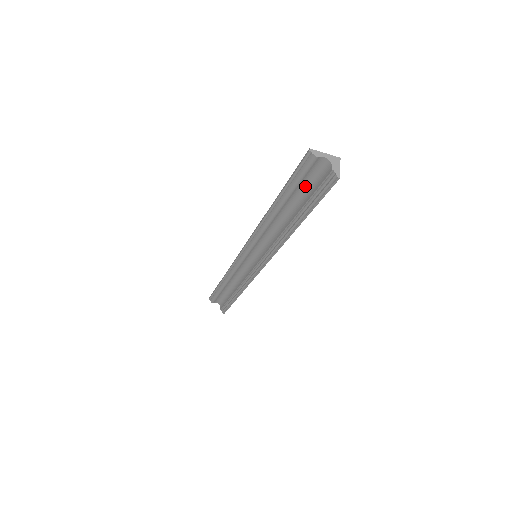
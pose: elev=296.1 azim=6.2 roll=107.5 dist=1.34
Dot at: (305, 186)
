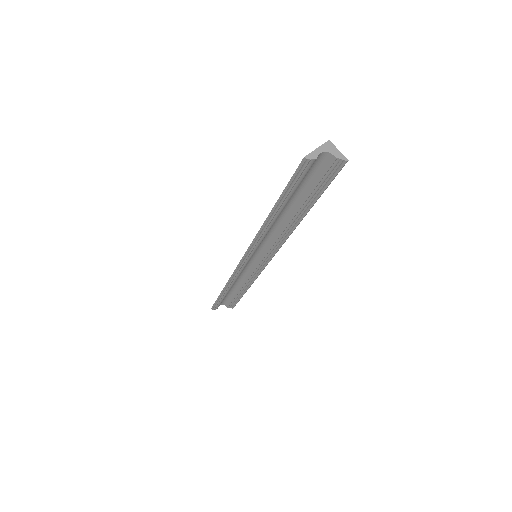
Dot at: (301, 184)
